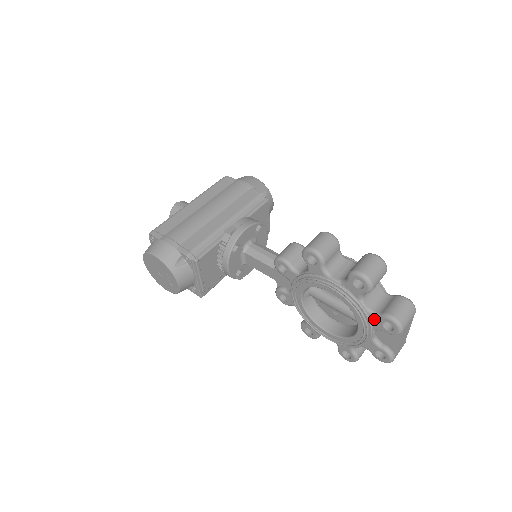
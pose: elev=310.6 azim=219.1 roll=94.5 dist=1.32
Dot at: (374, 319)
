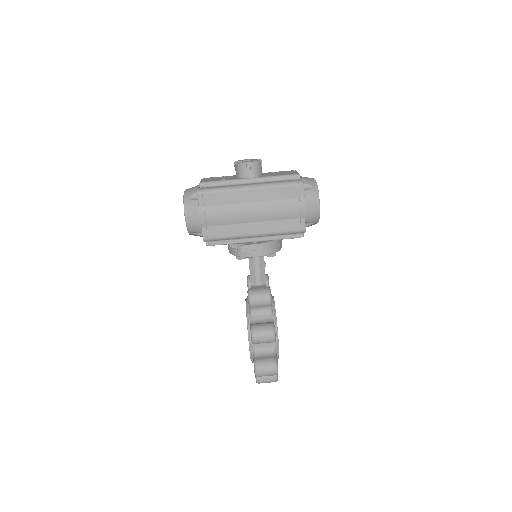
Dot at: occluded
